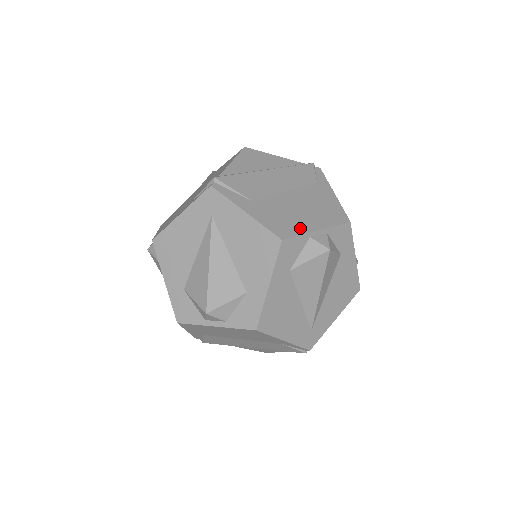
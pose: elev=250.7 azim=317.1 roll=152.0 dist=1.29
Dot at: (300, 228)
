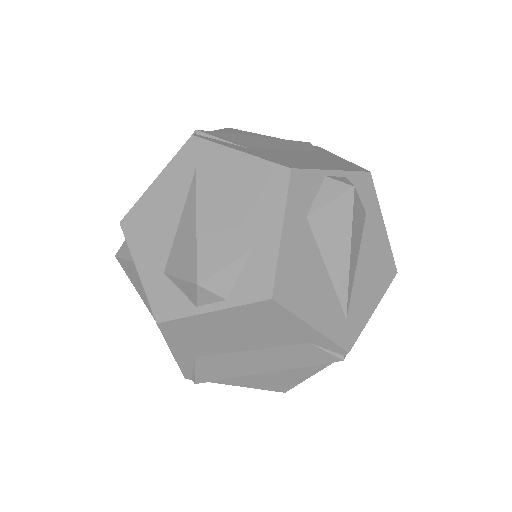
Dot at: (311, 166)
